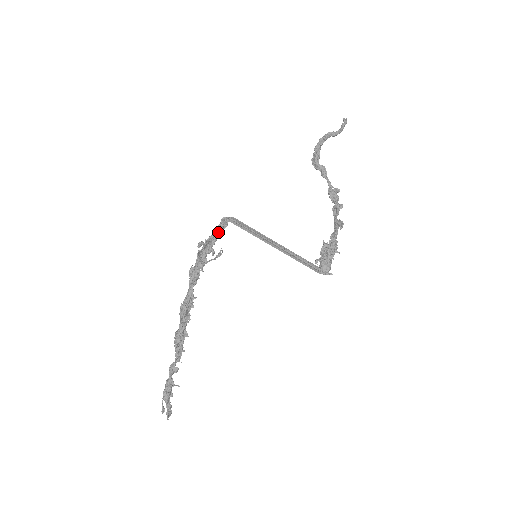
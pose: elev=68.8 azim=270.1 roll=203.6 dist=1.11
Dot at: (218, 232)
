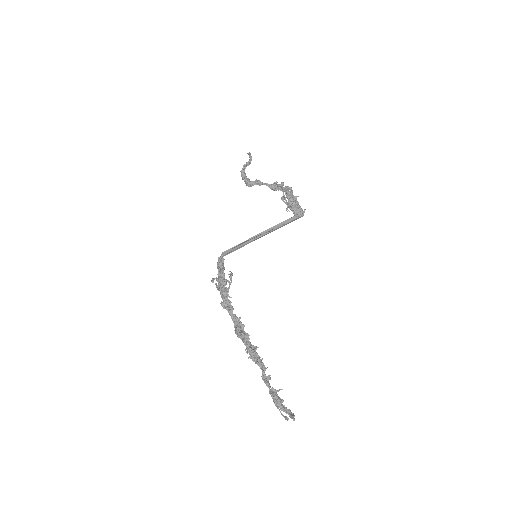
Dot at: (221, 268)
